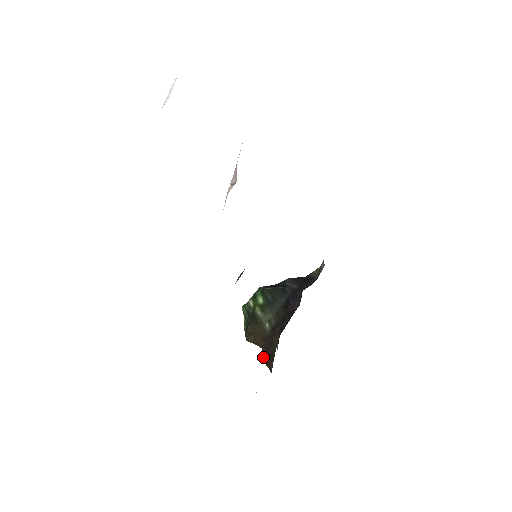
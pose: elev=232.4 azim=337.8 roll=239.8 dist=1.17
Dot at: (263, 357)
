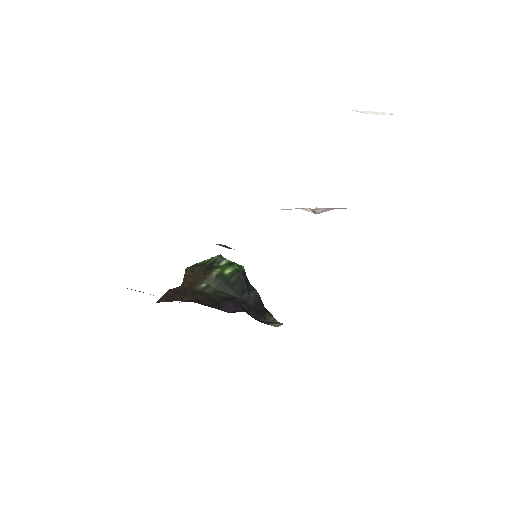
Dot at: (171, 290)
